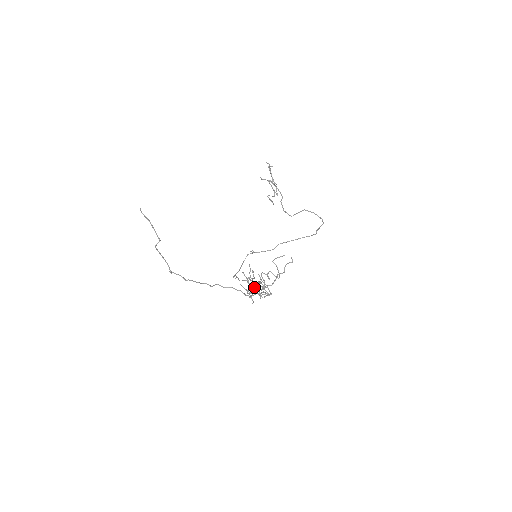
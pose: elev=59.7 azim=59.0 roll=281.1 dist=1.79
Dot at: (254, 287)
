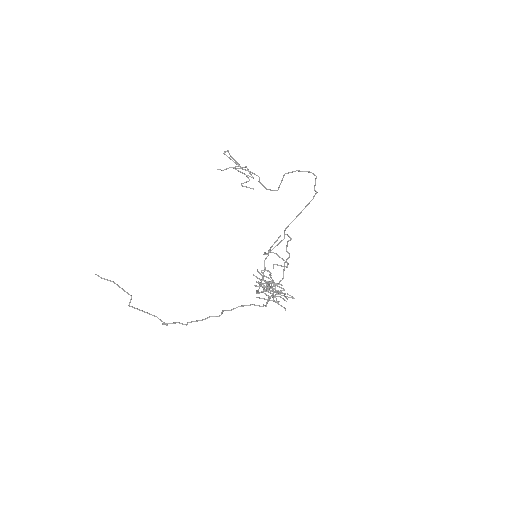
Dot at: (262, 292)
